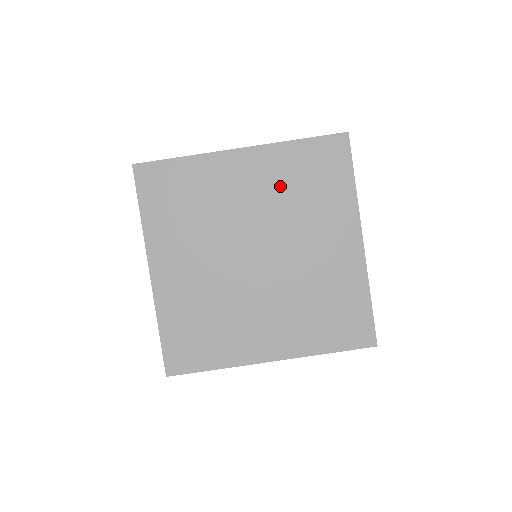
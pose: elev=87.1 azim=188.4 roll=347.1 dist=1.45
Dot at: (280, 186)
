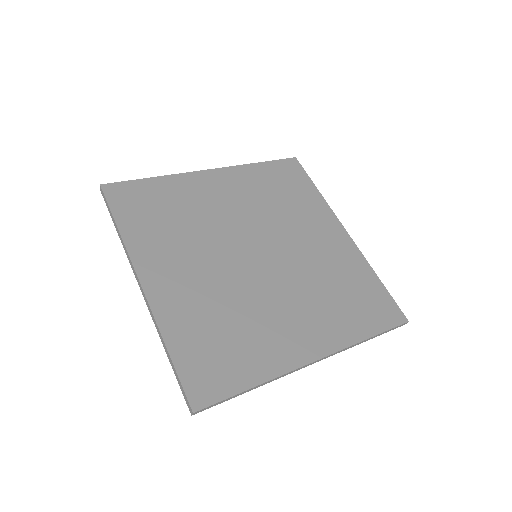
Dot at: (257, 195)
